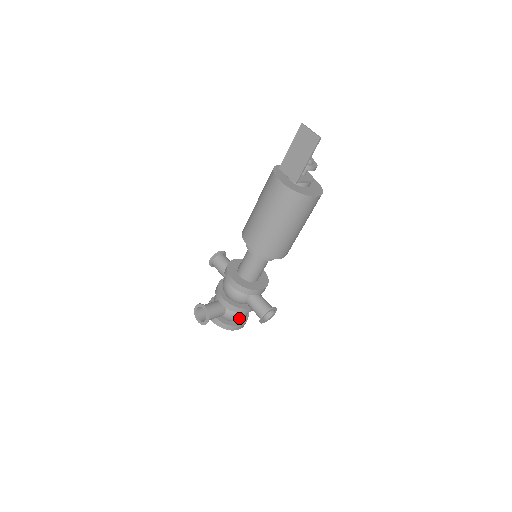
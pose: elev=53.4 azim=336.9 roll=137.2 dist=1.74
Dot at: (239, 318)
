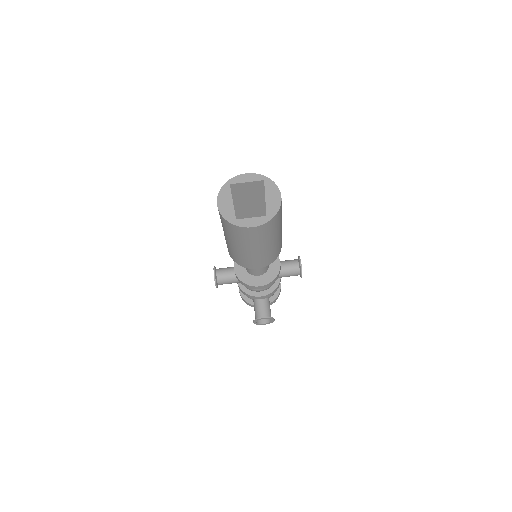
Dot at: occluded
